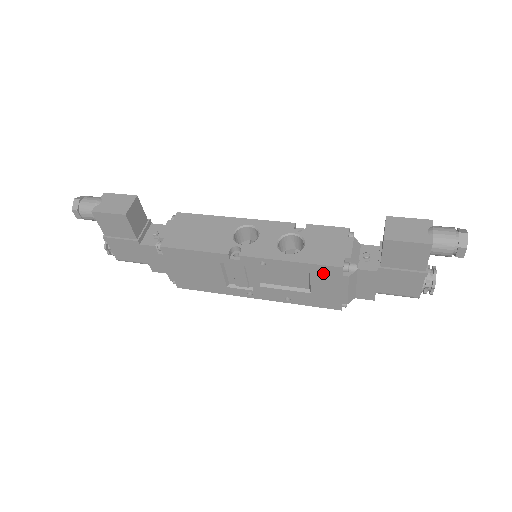
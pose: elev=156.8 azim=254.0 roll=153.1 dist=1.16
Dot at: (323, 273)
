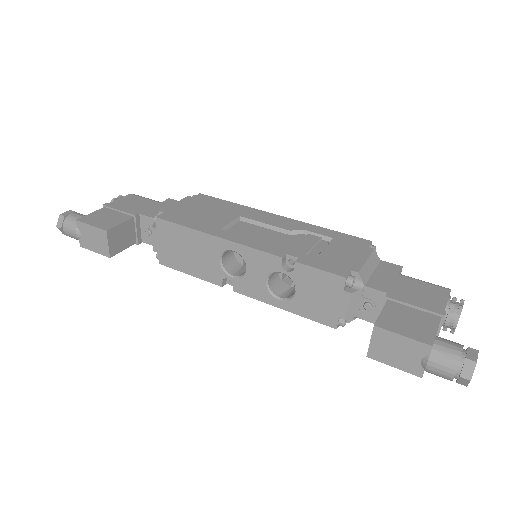
Dot at: occluded
